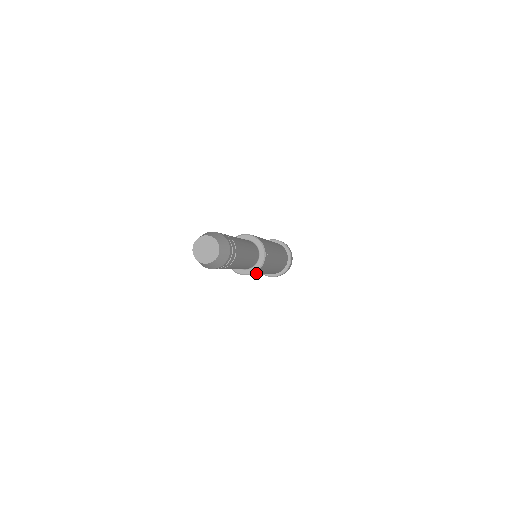
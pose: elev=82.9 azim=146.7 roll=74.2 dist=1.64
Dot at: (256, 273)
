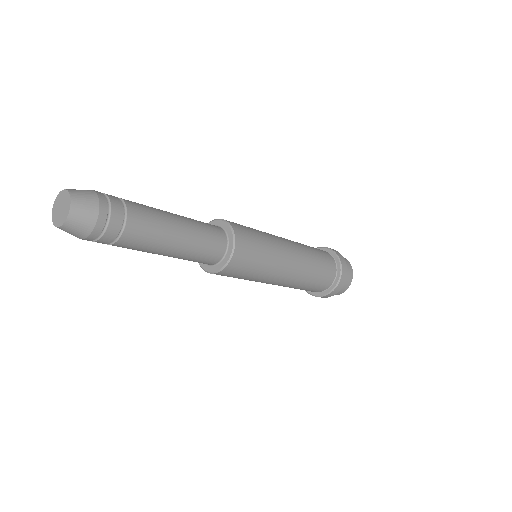
Dot at: (246, 256)
